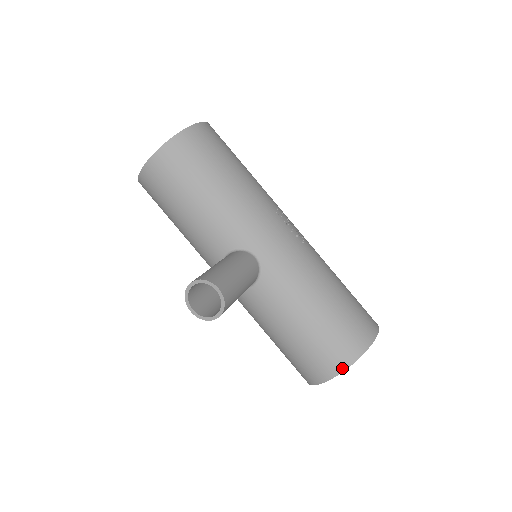
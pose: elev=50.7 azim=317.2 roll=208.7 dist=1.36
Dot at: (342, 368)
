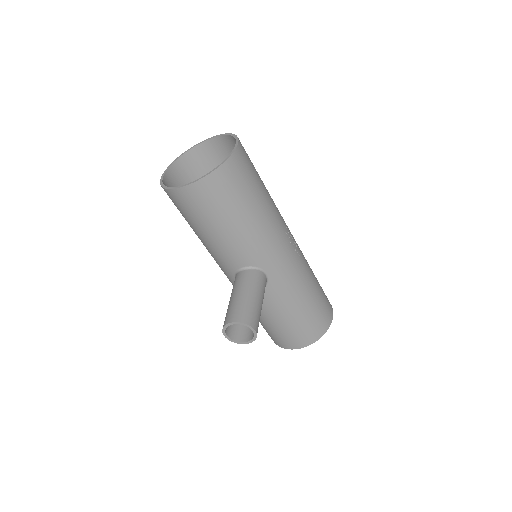
Dot at: (307, 345)
